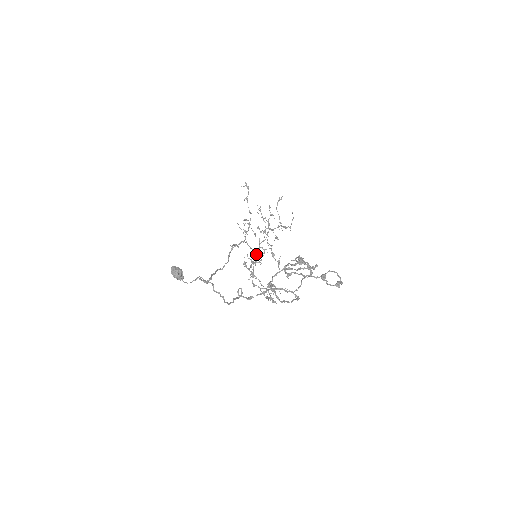
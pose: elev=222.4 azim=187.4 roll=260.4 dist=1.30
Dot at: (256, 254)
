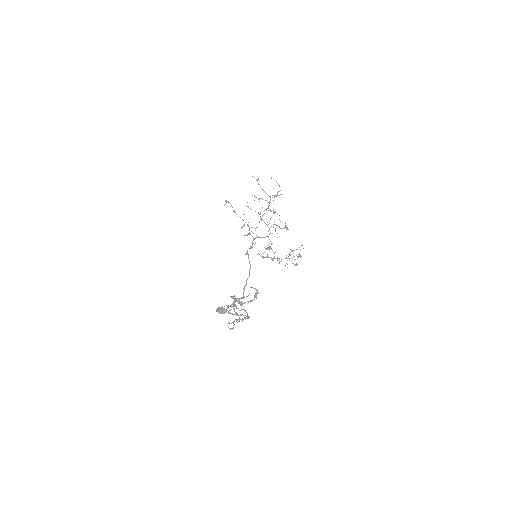
Dot at: occluded
